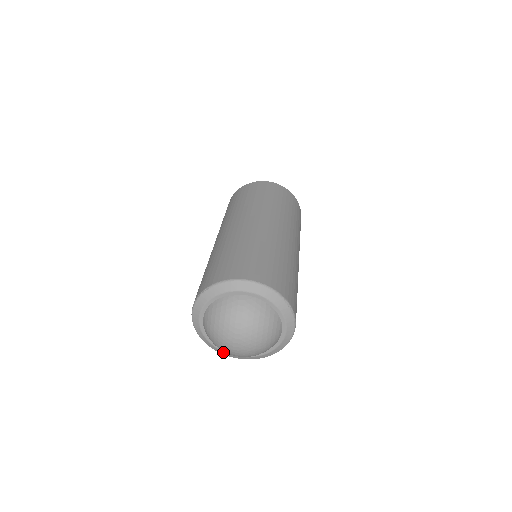
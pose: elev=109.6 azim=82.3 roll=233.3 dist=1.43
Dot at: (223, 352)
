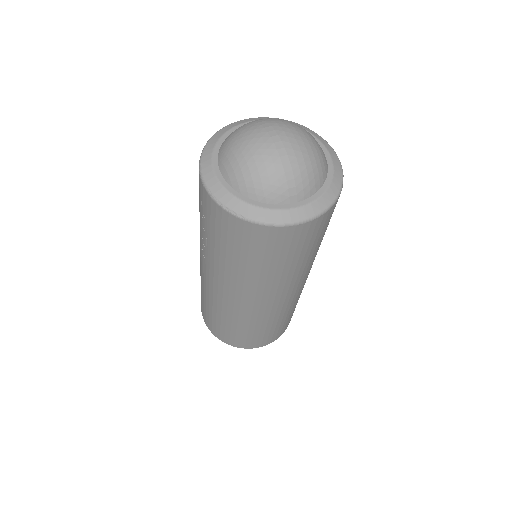
Dot at: (274, 212)
